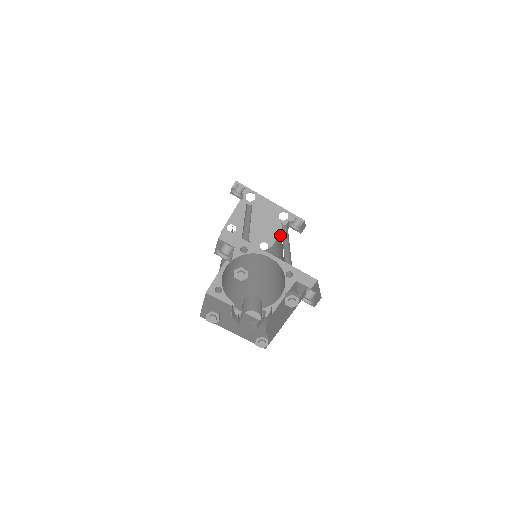
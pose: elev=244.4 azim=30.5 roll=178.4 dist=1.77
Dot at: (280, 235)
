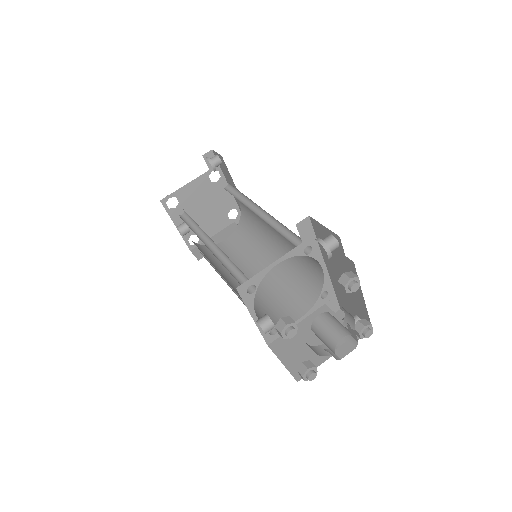
Dot at: (233, 235)
